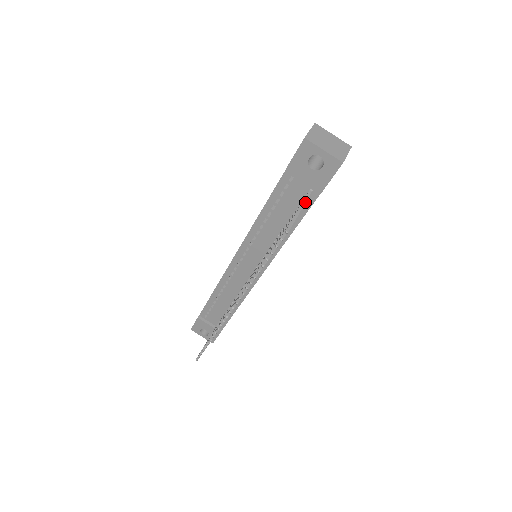
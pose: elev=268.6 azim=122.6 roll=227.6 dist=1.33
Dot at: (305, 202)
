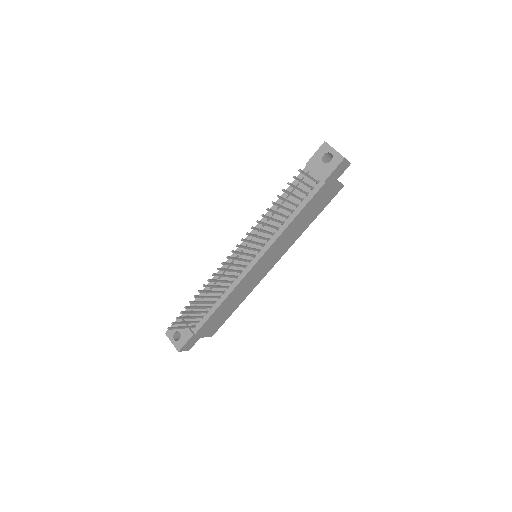
Dot at: occluded
